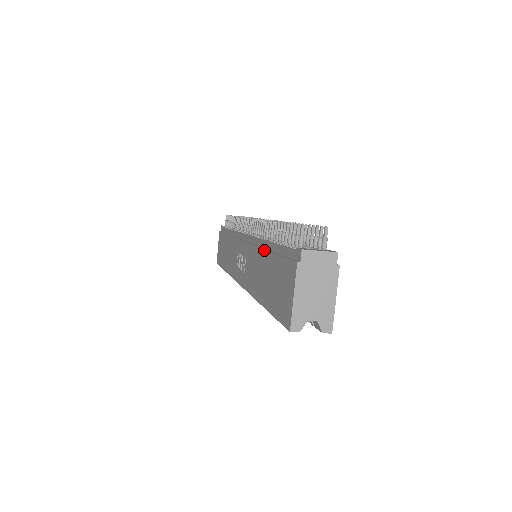
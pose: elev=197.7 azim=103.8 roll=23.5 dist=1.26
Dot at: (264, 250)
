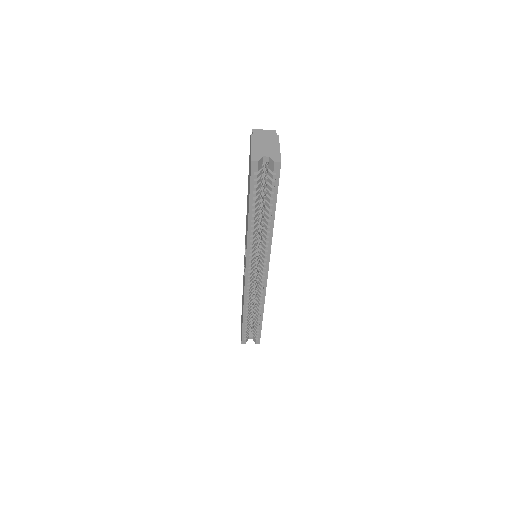
Dot at: (247, 197)
